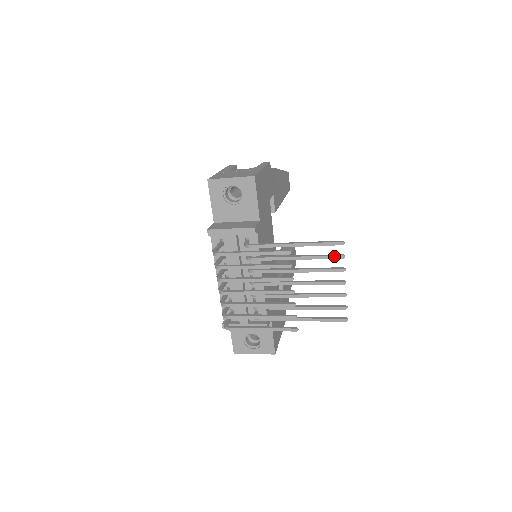
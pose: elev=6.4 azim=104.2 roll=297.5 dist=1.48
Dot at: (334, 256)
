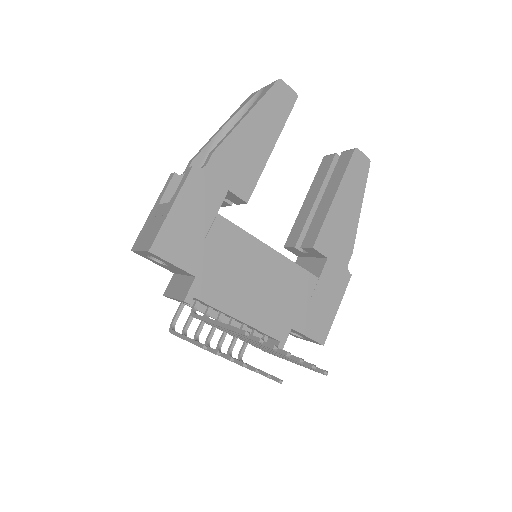
Dot at: (253, 340)
